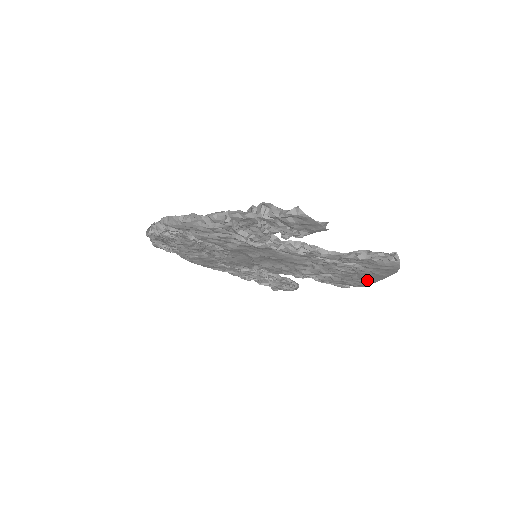
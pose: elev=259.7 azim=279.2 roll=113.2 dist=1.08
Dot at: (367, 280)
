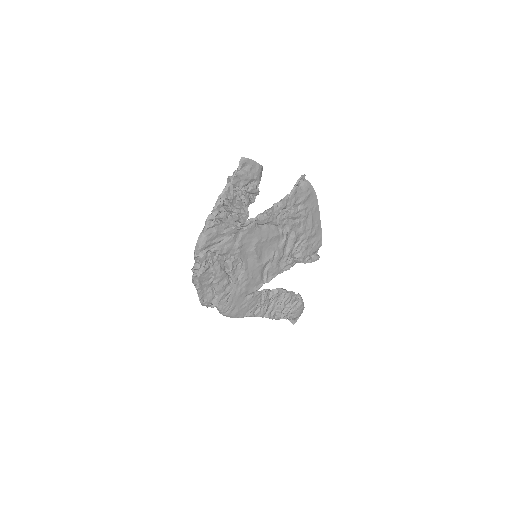
Dot at: (316, 227)
